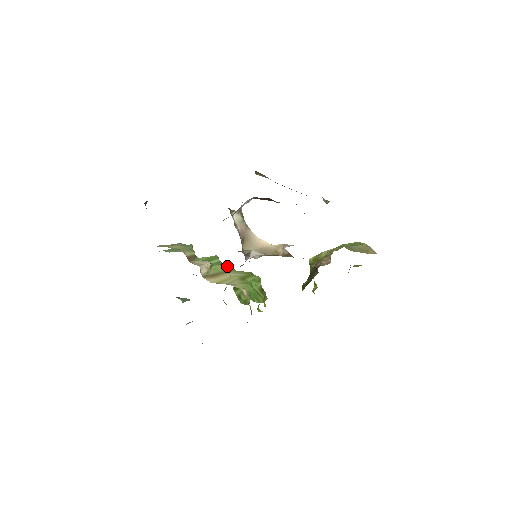
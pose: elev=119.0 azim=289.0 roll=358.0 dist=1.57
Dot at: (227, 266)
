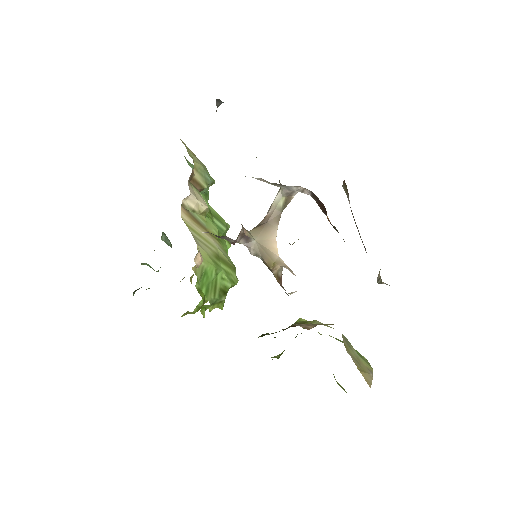
Dot at: occluded
